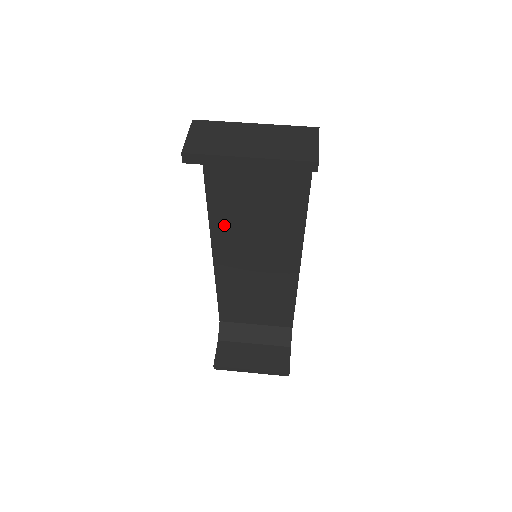
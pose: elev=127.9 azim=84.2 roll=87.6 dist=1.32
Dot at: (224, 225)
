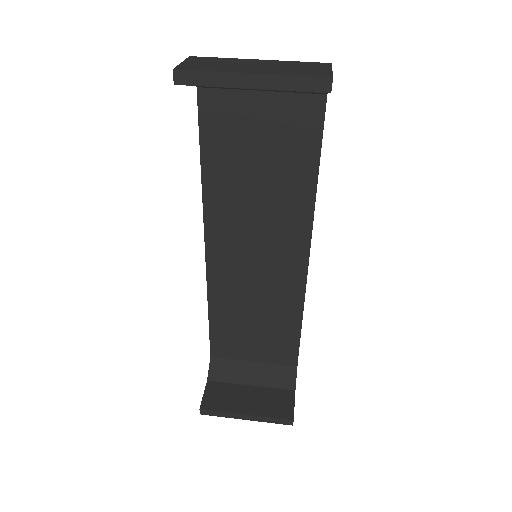
Dot at: (220, 213)
